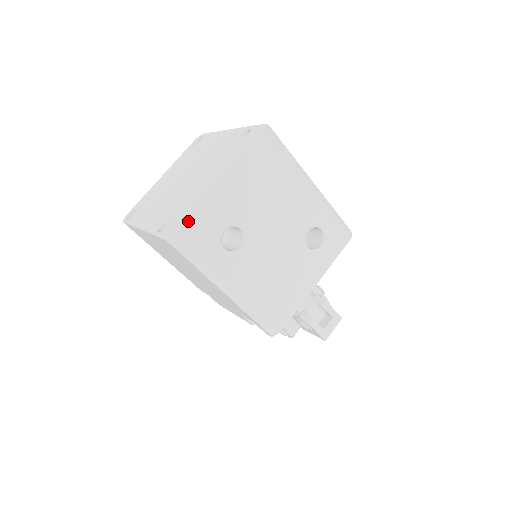
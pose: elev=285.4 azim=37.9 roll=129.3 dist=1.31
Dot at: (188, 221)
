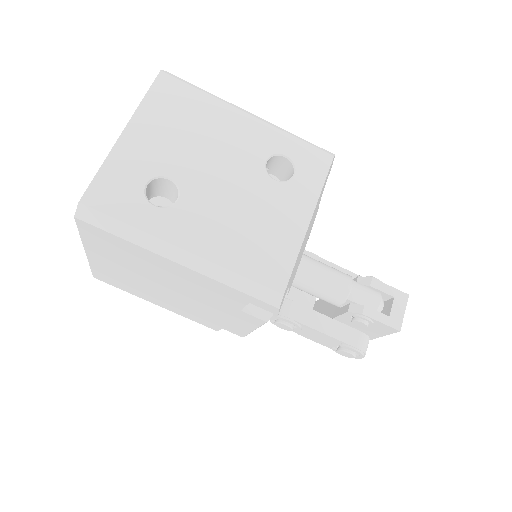
Dot at: (92, 184)
